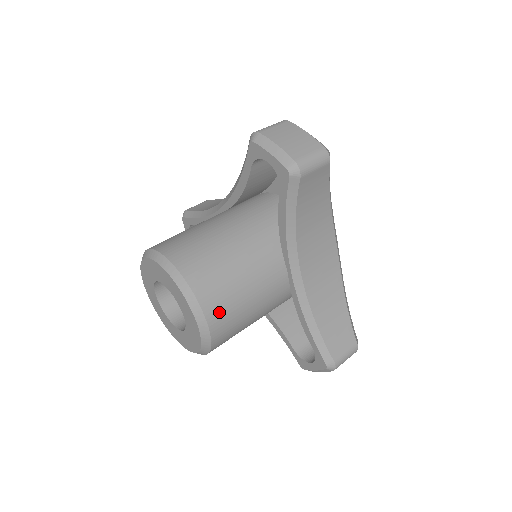
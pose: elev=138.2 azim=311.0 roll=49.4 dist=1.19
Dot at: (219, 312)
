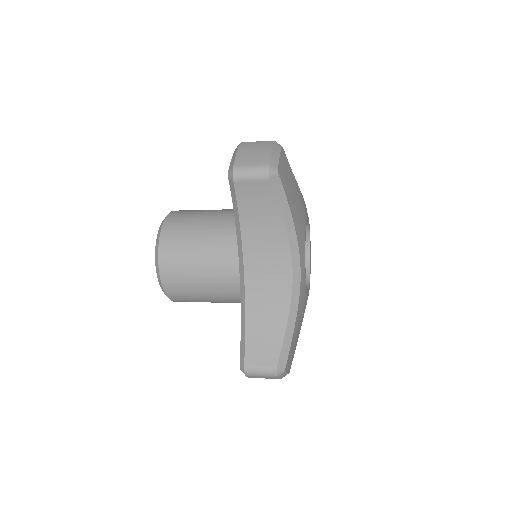
Dot at: (170, 265)
